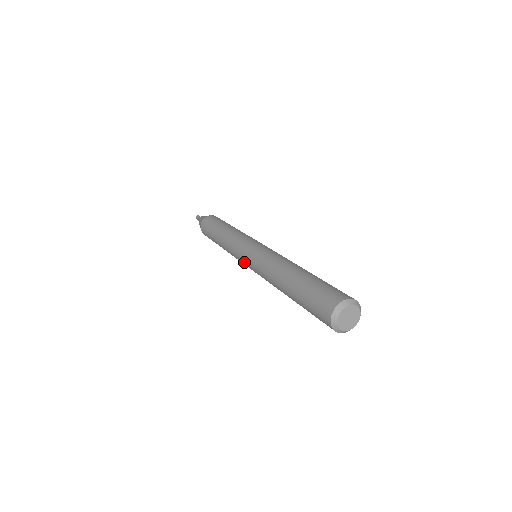
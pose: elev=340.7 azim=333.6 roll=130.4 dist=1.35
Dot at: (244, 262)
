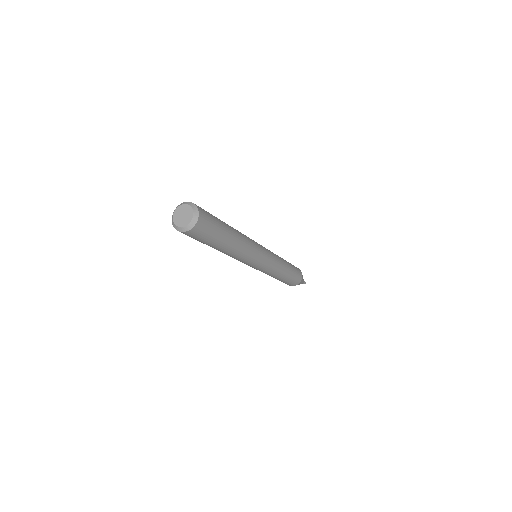
Dot at: occluded
